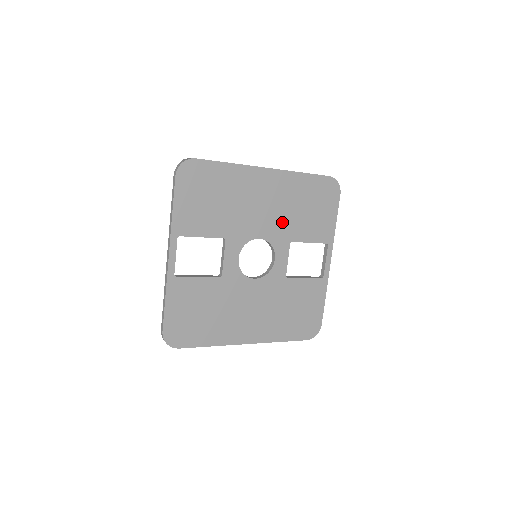
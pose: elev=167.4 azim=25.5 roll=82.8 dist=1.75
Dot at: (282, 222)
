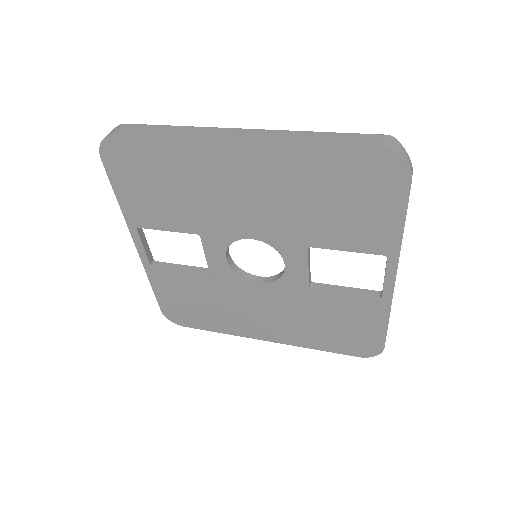
Dot at: (286, 220)
